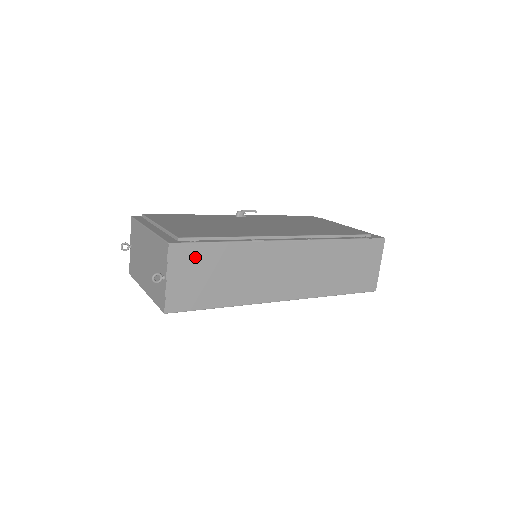
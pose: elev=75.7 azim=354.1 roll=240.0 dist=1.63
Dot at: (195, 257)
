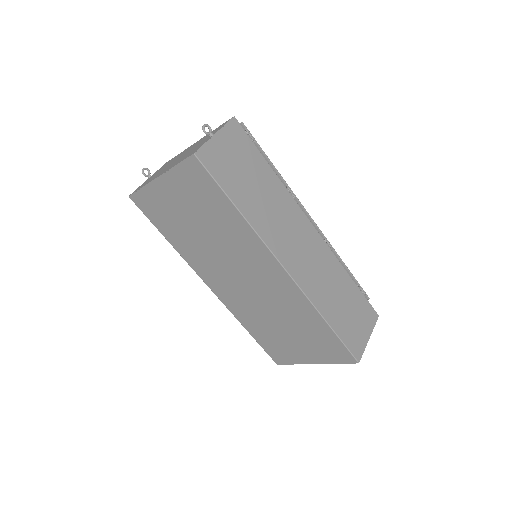
Dot at: (244, 147)
